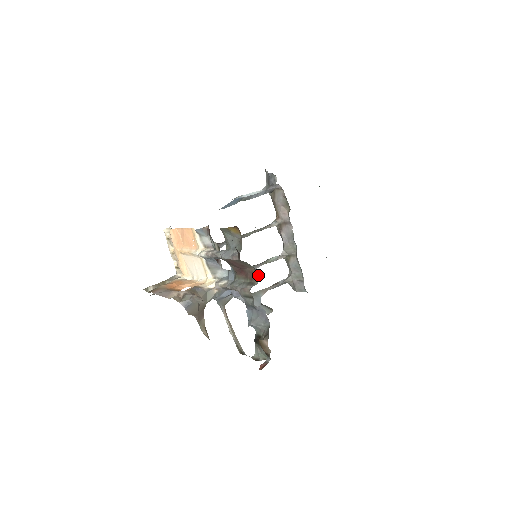
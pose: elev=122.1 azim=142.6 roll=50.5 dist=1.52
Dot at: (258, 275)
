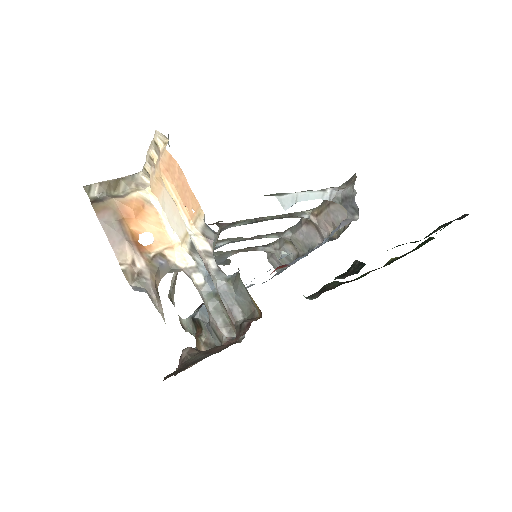
Dot at: (243, 336)
